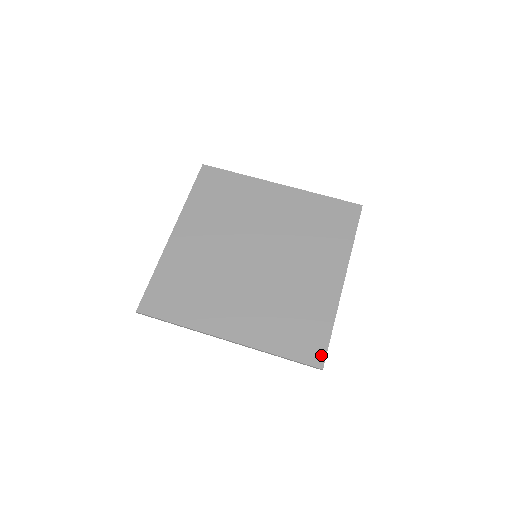
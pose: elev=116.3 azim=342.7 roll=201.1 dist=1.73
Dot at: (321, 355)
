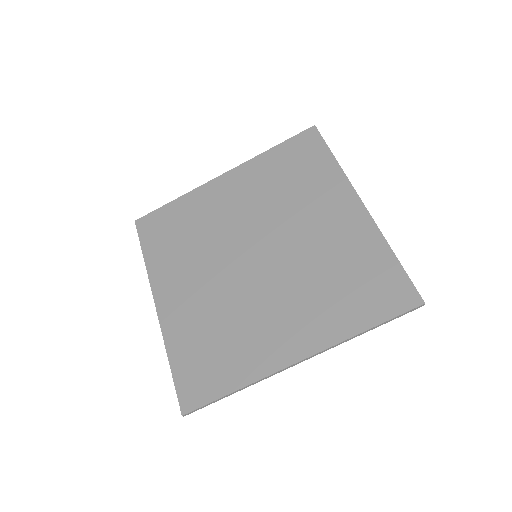
Dot at: (195, 402)
